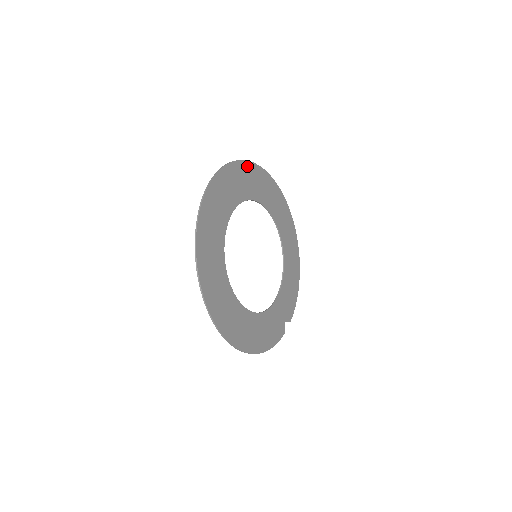
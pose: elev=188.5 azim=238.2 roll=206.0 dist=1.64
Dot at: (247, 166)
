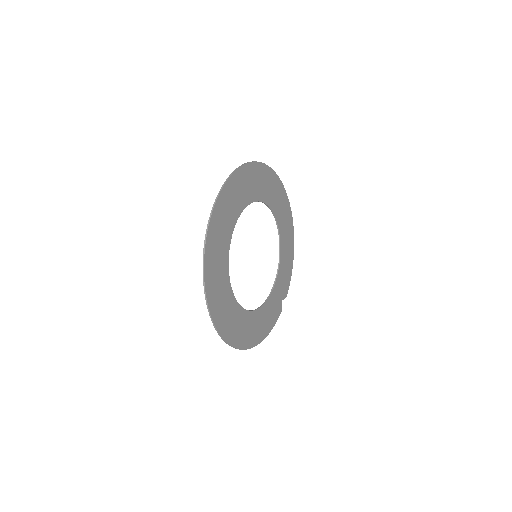
Dot at: (245, 170)
